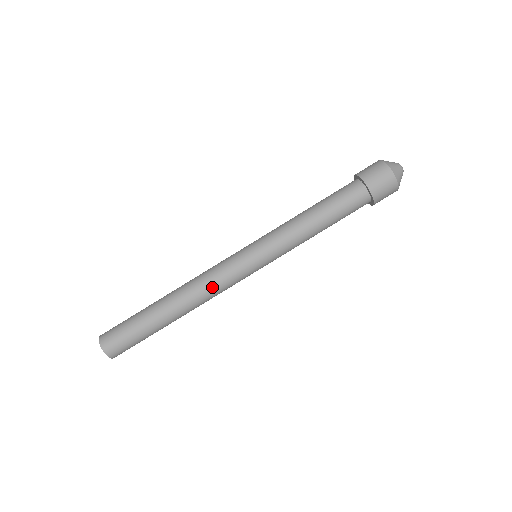
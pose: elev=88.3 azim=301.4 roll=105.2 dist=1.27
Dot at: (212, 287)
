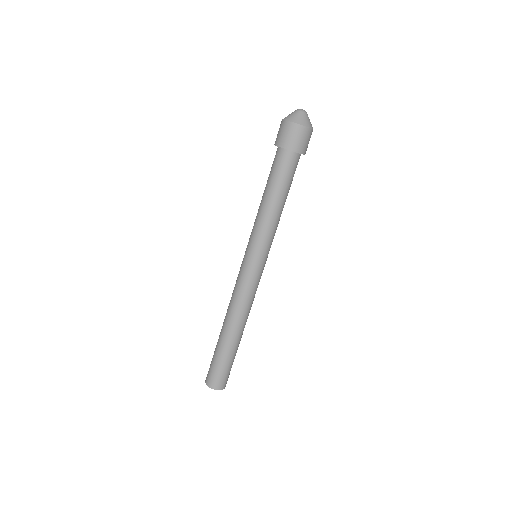
Dot at: (247, 301)
